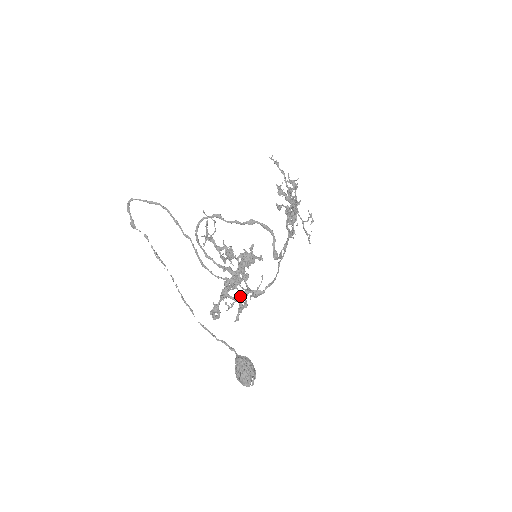
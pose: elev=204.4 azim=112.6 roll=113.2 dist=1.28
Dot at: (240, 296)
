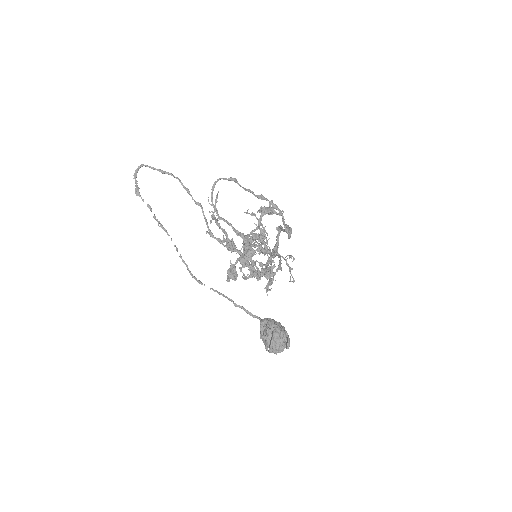
Dot at: (251, 274)
